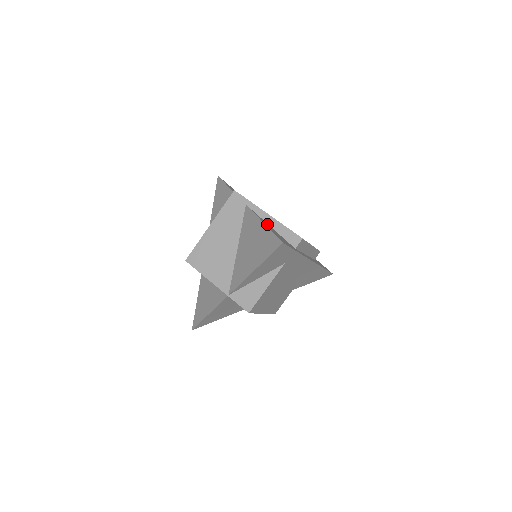
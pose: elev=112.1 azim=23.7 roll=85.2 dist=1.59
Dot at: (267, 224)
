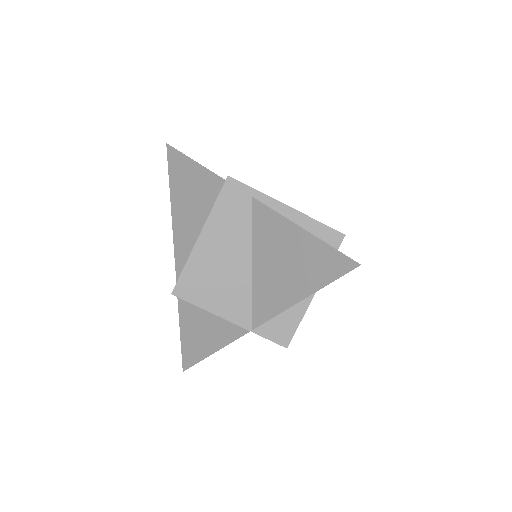
Dot at: occluded
